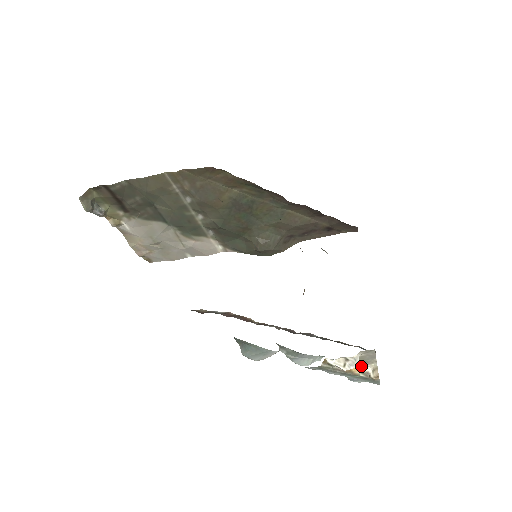
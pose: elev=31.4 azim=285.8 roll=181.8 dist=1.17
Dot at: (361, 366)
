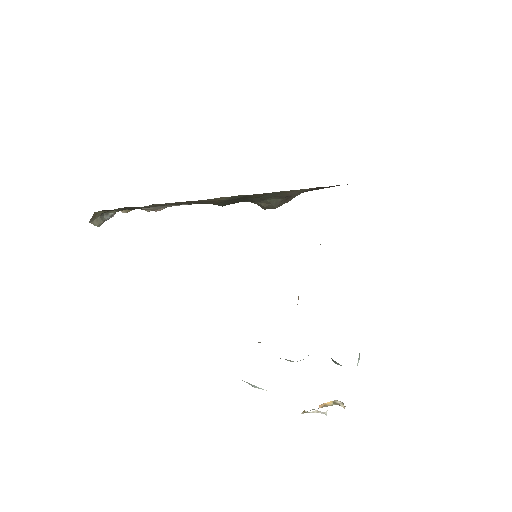
Dot at: (333, 401)
